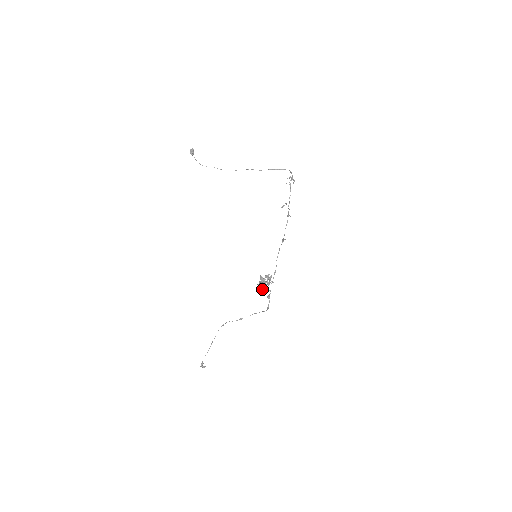
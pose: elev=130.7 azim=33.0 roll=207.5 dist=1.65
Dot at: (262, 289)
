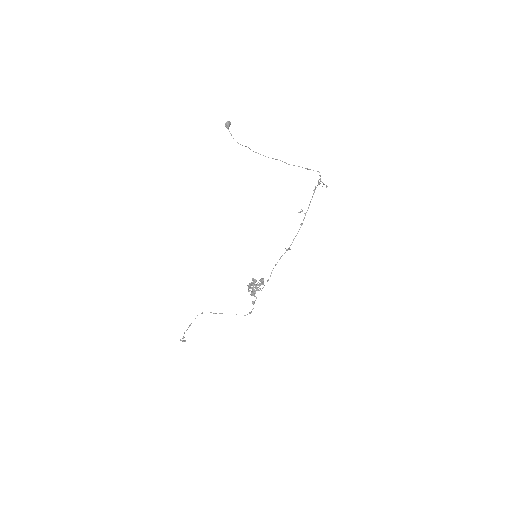
Dot at: (251, 292)
